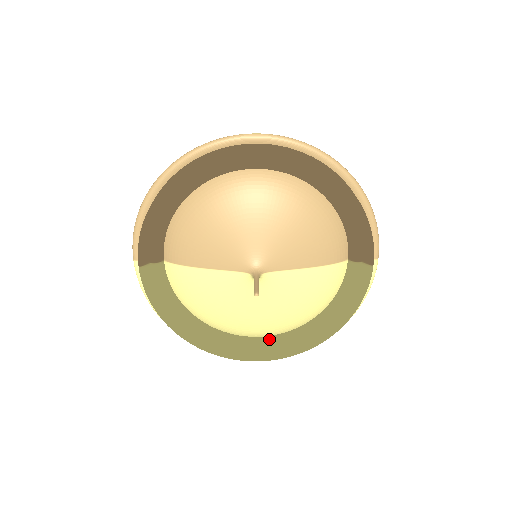
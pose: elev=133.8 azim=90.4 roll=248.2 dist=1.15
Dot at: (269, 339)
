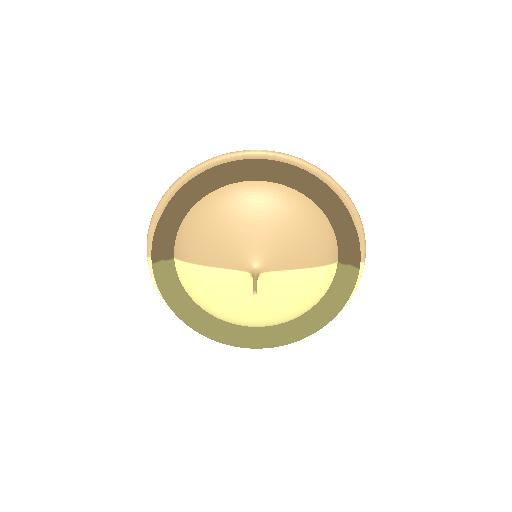
Dot at: (266, 329)
